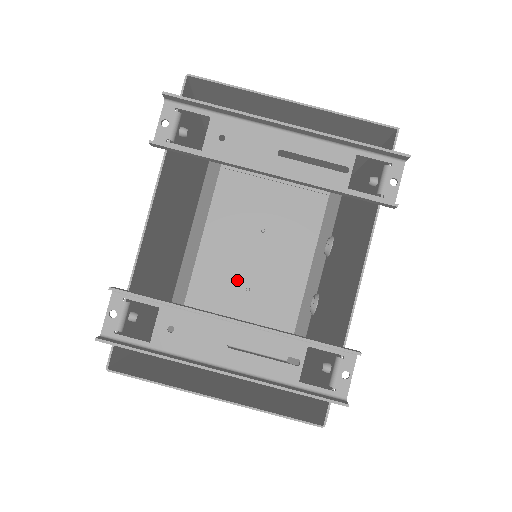
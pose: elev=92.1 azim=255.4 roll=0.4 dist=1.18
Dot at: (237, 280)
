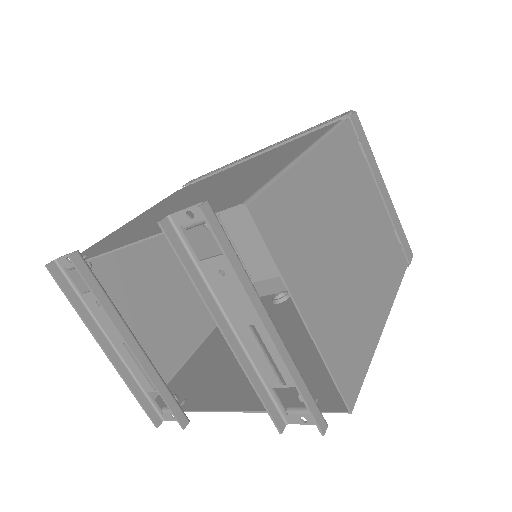
Dot at: occluded
